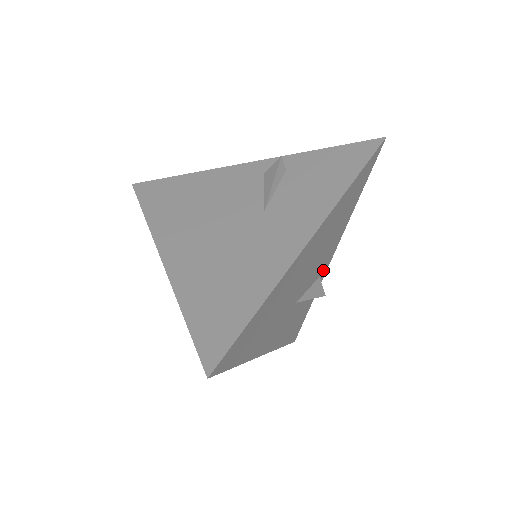
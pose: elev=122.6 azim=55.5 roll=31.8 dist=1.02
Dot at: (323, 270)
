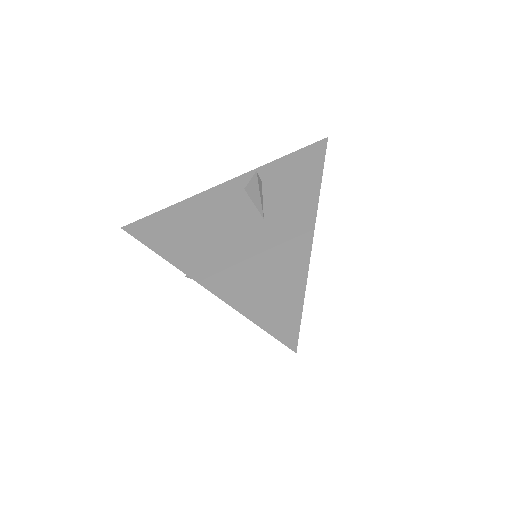
Dot at: occluded
